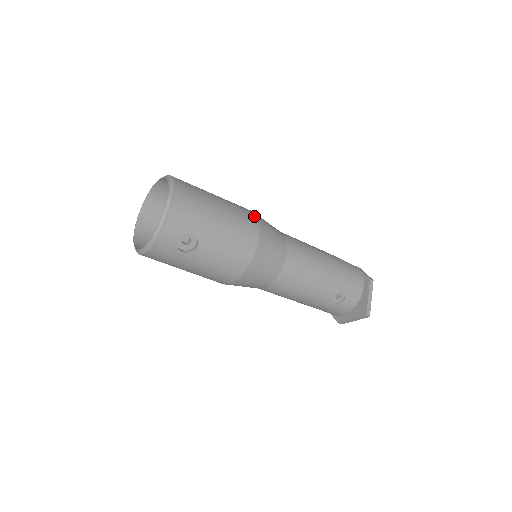
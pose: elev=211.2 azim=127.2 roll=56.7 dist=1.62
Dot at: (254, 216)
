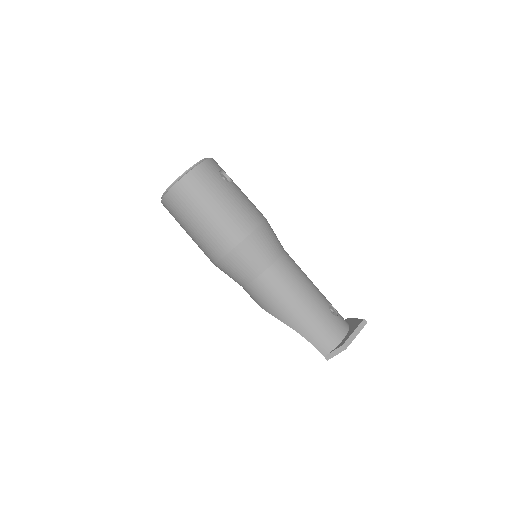
Dot at: occluded
